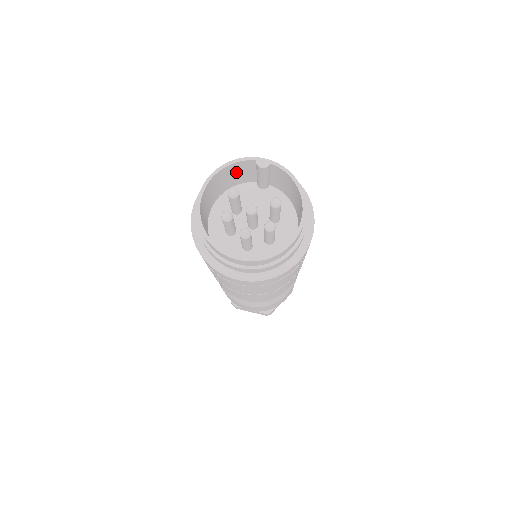
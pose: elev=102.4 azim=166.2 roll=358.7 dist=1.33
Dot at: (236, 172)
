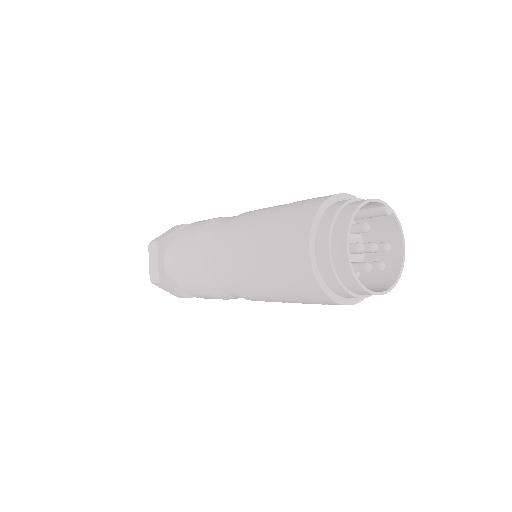
Dot at: occluded
